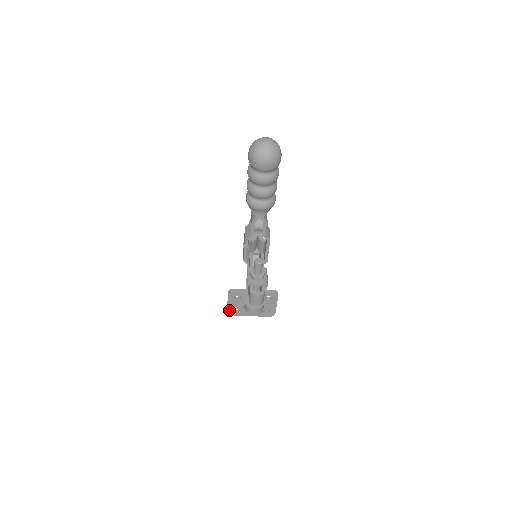
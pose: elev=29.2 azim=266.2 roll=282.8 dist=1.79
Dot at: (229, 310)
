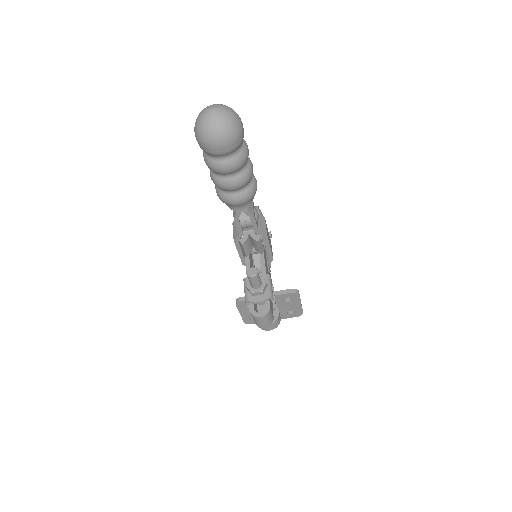
Dot at: (245, 319)
